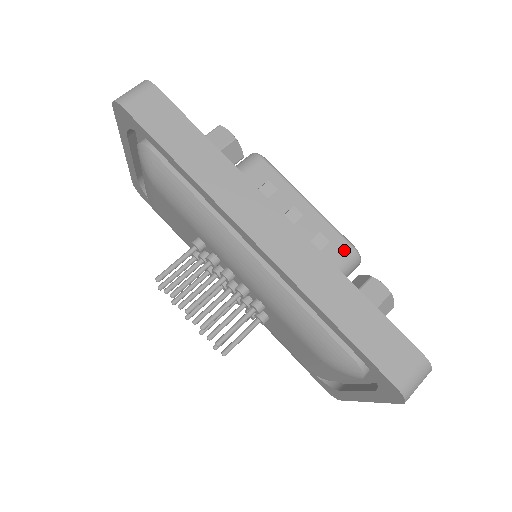
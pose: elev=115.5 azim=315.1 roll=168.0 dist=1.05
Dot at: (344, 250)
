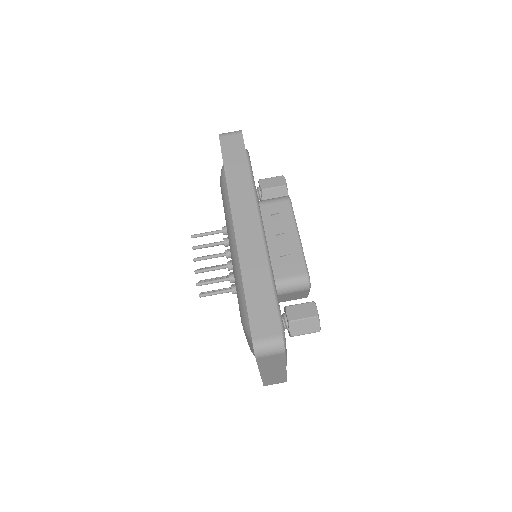
Dot at: (300, 271)
